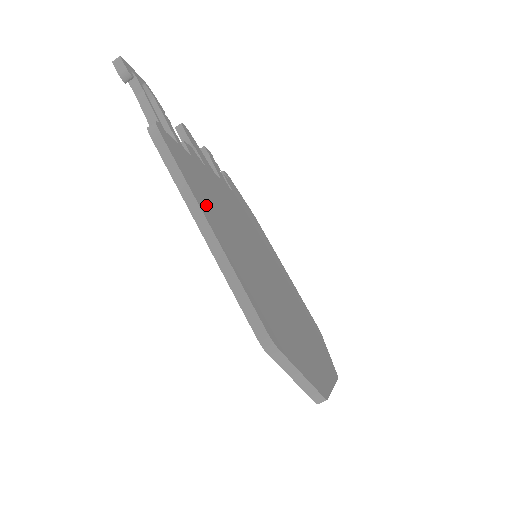
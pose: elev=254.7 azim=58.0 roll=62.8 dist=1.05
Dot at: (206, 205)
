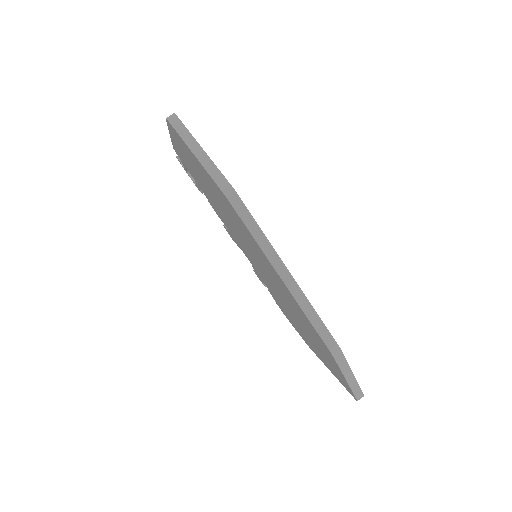
Dot at: occluded
